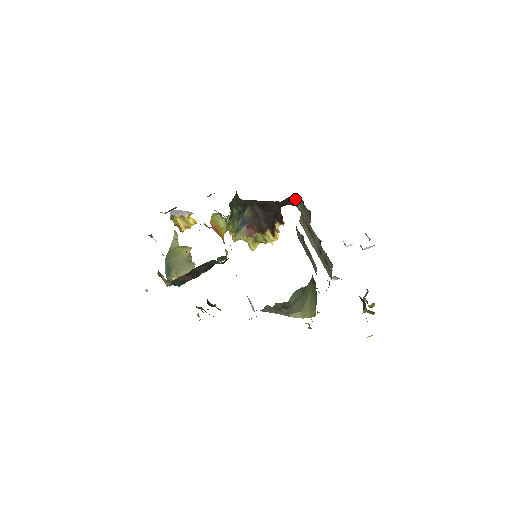
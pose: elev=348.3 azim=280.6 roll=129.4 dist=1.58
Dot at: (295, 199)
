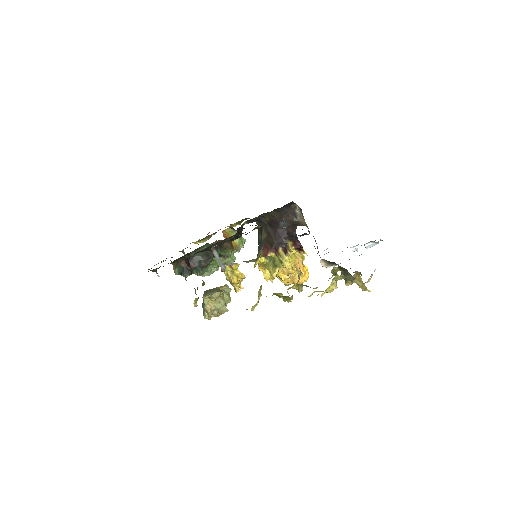
Dot at: (299, 214)
